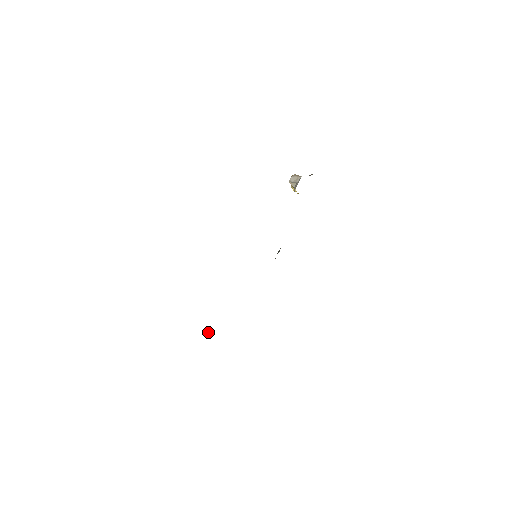
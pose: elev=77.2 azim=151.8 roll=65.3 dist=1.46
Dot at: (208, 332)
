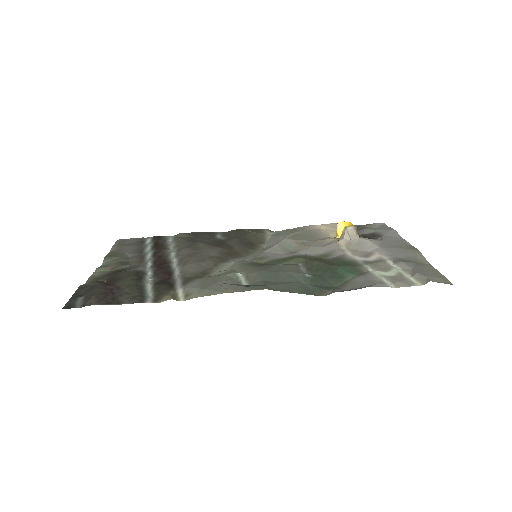
Dot at: (143, 268)
